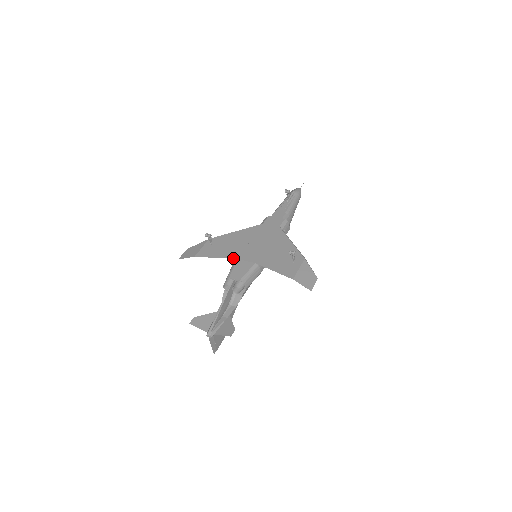
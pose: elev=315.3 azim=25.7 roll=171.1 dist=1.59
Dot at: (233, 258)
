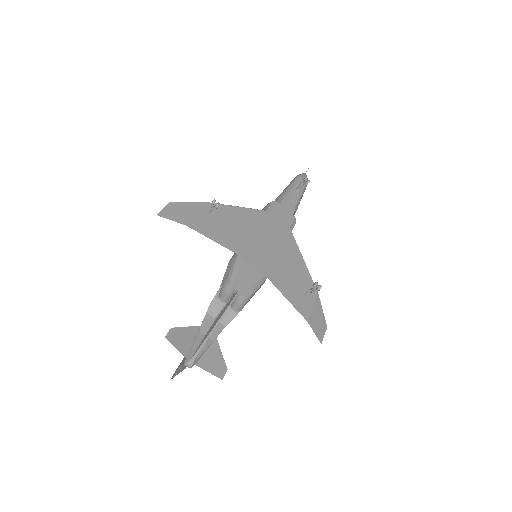
Dot at: (238, 253)
